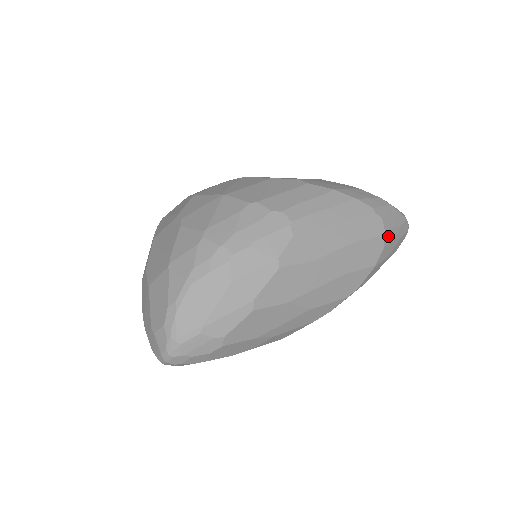
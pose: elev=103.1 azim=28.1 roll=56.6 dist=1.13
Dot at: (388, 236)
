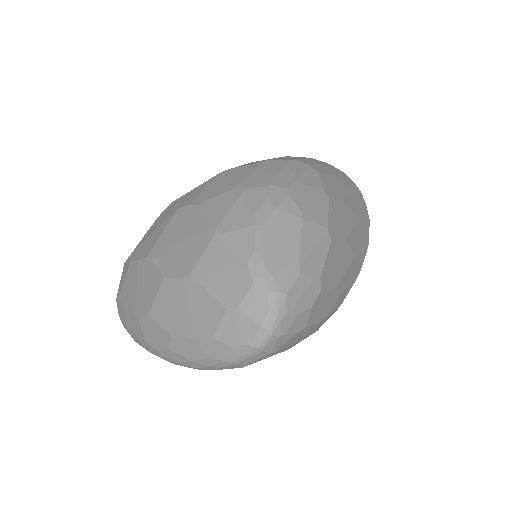
Dot at: occluded
